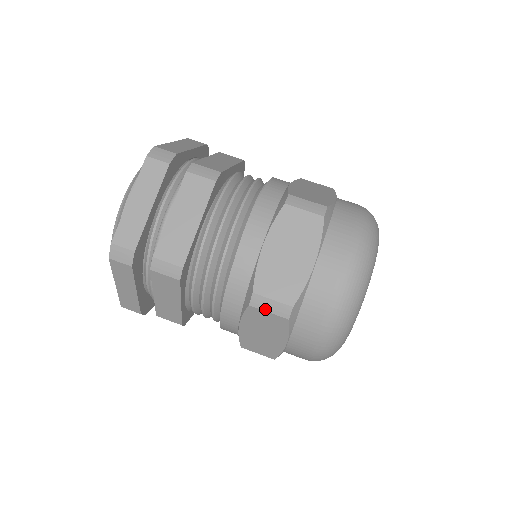
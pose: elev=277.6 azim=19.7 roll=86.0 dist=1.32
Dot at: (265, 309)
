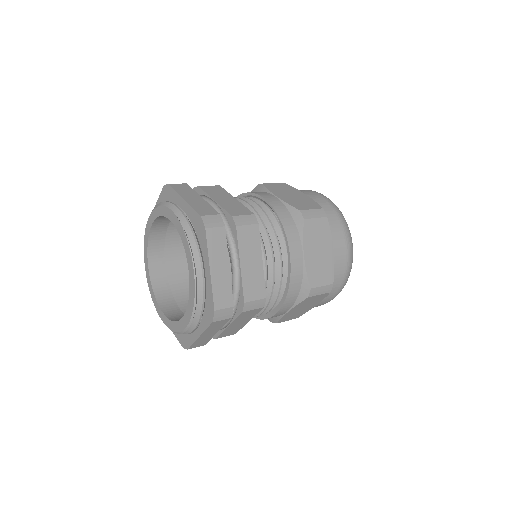
Dot at: (313, 217)
